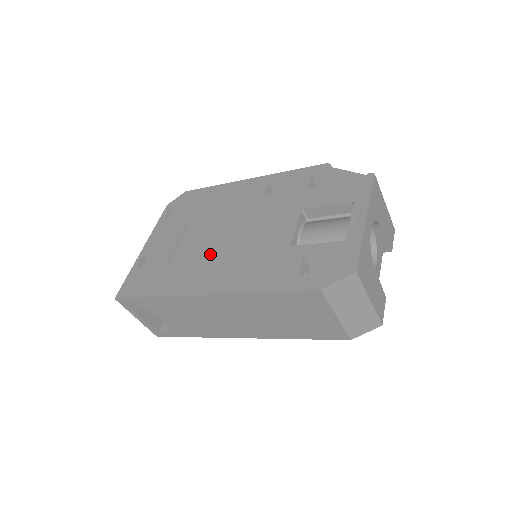
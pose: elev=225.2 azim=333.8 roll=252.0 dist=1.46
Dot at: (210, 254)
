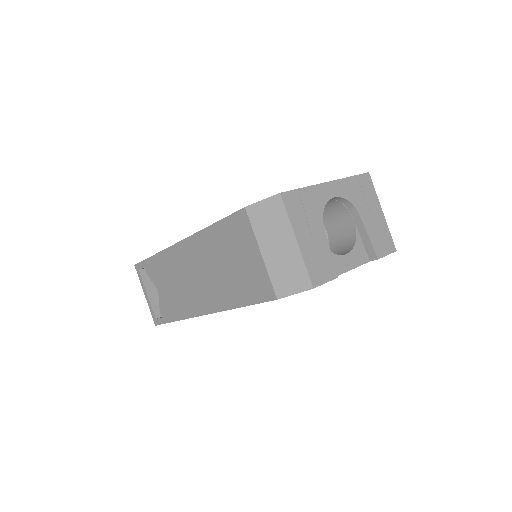
Dot at: occluded
